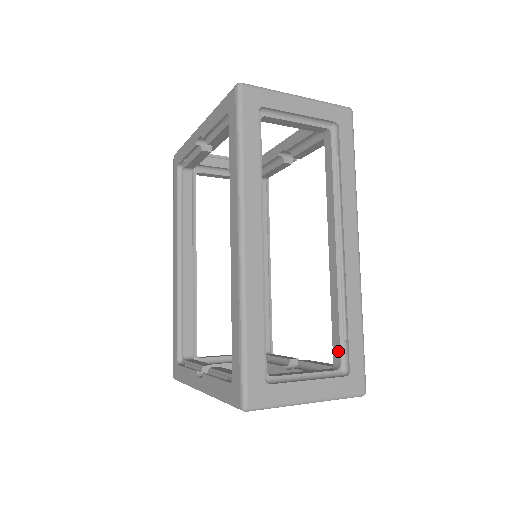
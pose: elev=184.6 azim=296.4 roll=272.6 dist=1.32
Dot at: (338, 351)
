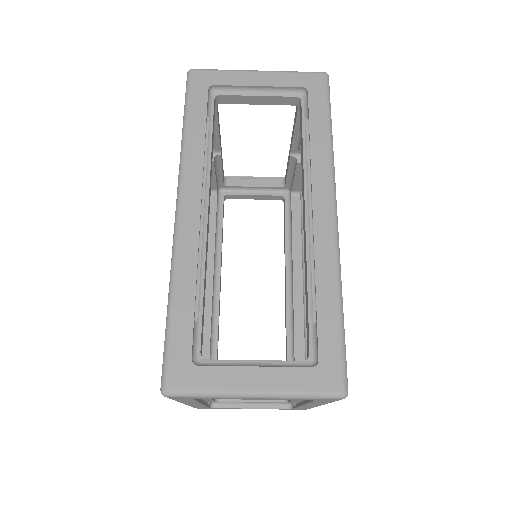
Dot at: (308, 338)
